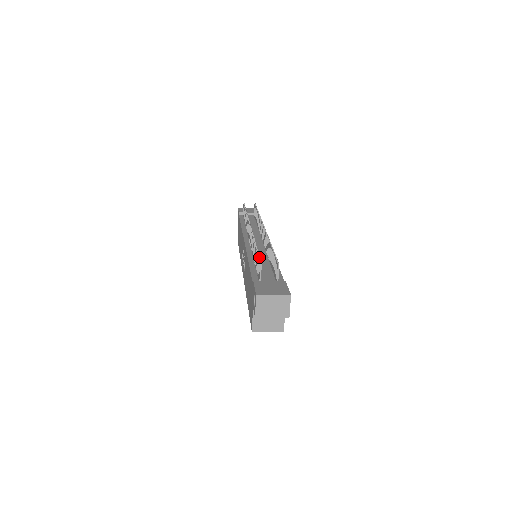
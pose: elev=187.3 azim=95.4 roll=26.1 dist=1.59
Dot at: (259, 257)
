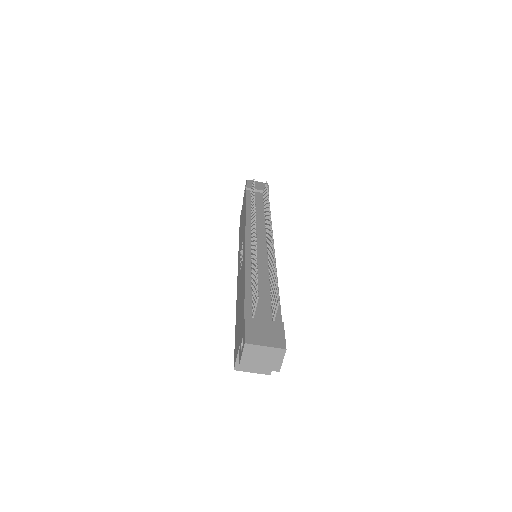
Dot at: (257, 285)
